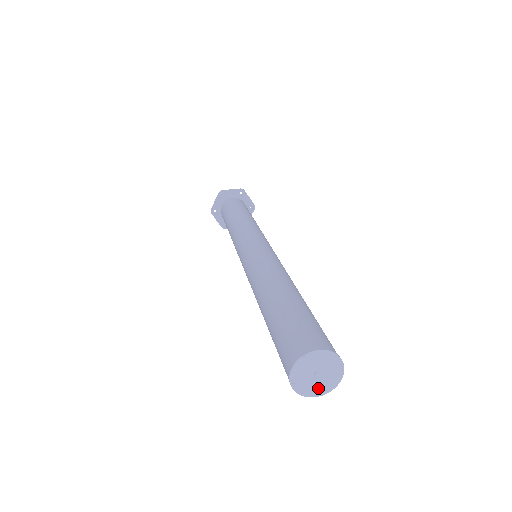
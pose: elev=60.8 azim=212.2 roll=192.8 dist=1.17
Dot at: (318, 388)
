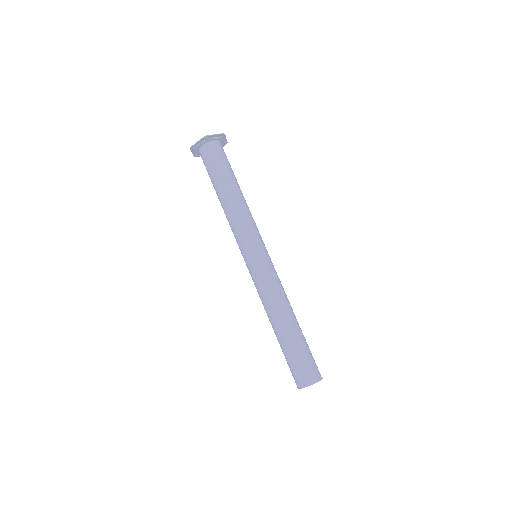
Dot at: occluded
